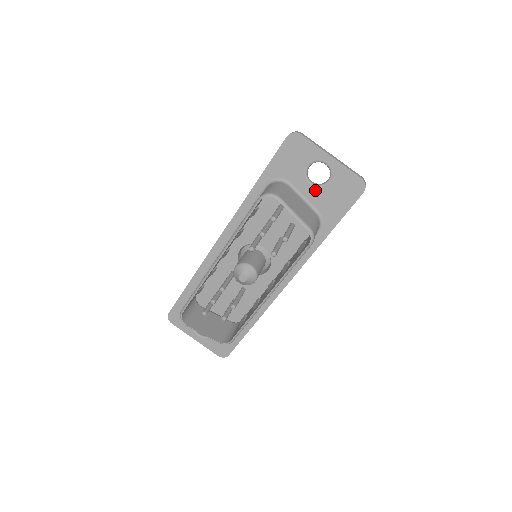
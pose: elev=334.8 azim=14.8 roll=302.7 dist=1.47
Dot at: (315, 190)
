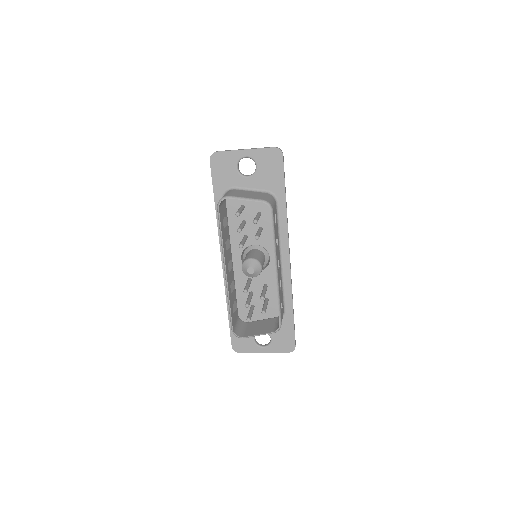
Dot at: (253, 179)
